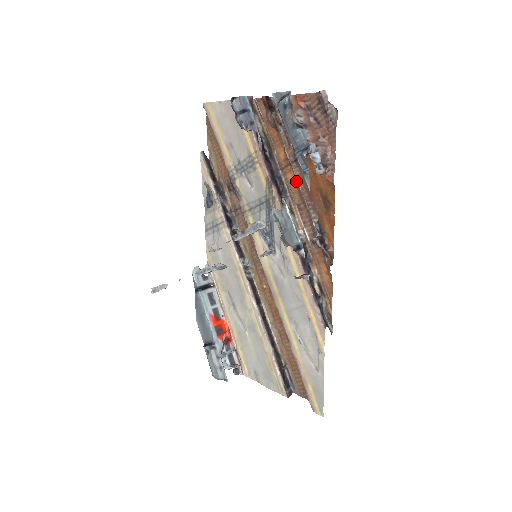
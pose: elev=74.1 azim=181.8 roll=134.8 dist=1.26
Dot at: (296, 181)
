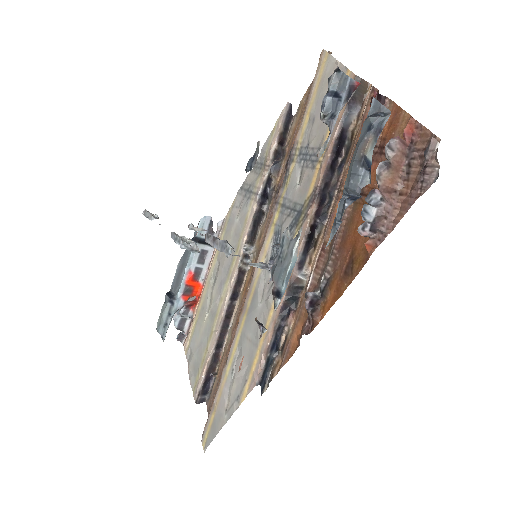
Dot at: occluded
